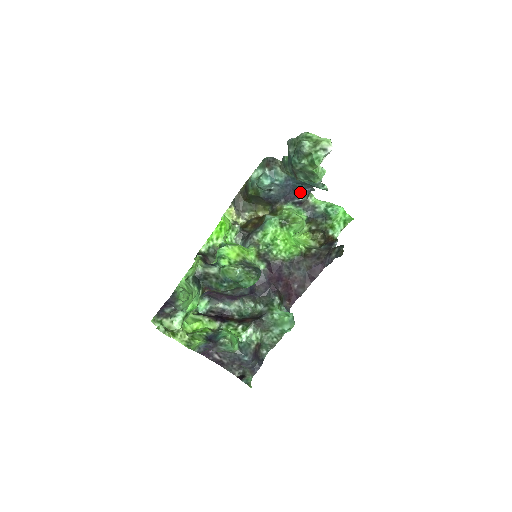
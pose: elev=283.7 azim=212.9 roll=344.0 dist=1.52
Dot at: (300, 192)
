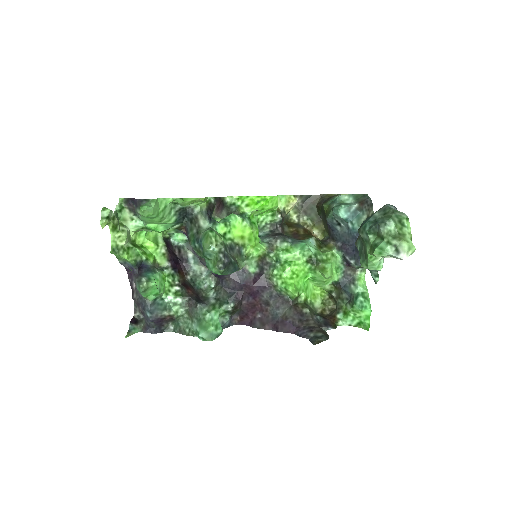
Dot at: (357, 256)
